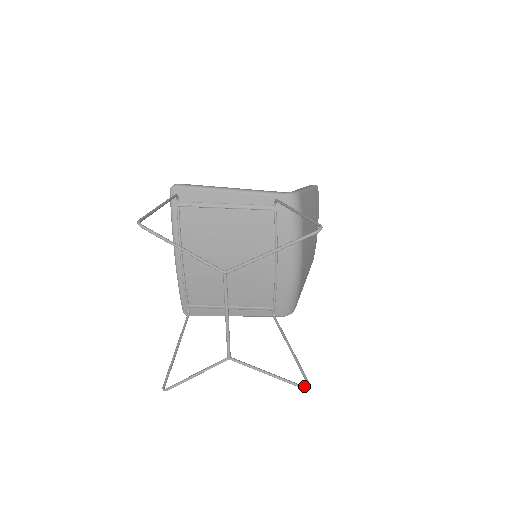
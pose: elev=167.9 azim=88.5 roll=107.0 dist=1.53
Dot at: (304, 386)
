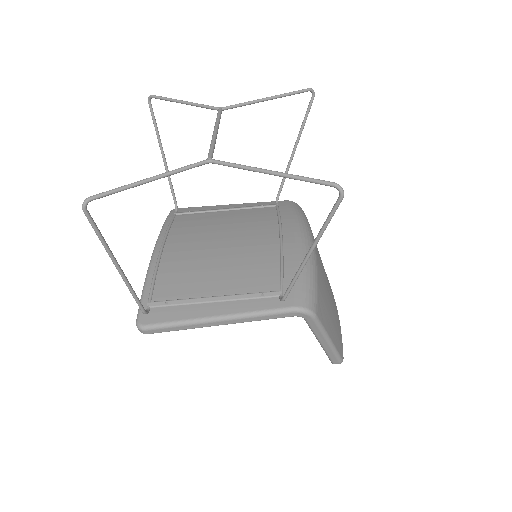
Dot at: (330, 184)
